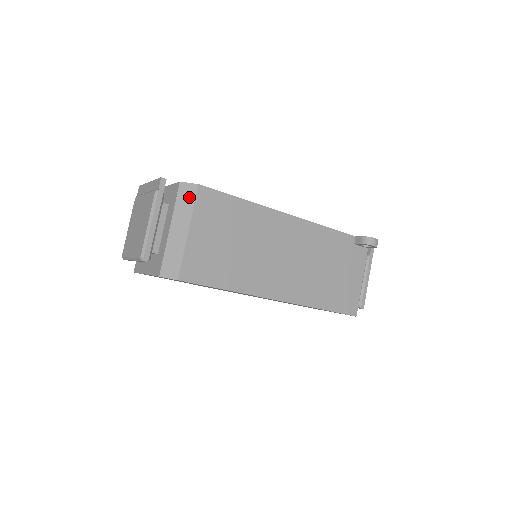
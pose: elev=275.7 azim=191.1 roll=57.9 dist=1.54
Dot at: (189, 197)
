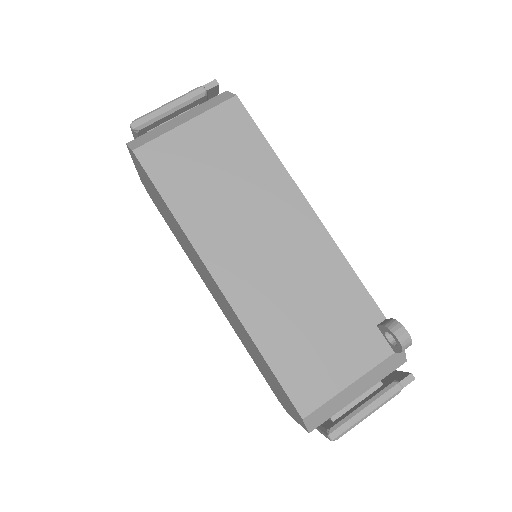
Dot at: (218, 101)
